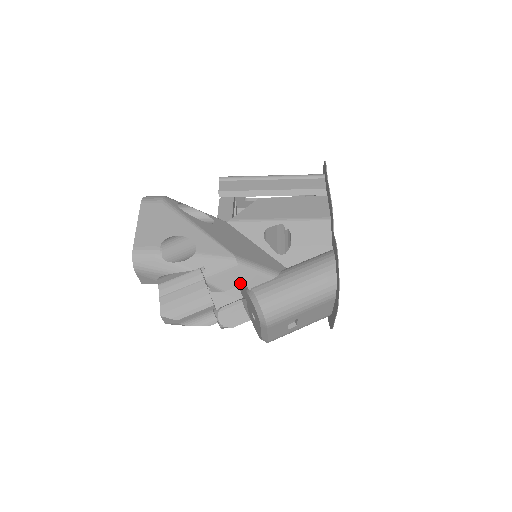
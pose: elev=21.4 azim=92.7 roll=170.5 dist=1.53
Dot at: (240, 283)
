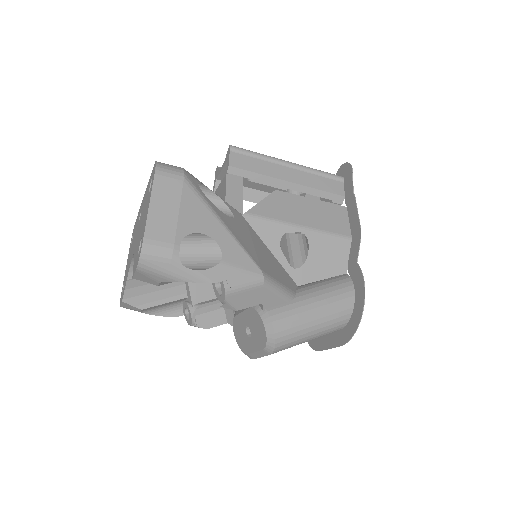
Dot at: (258, 303)
